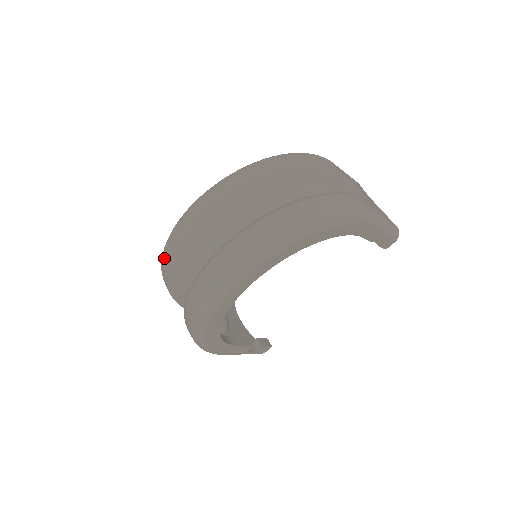
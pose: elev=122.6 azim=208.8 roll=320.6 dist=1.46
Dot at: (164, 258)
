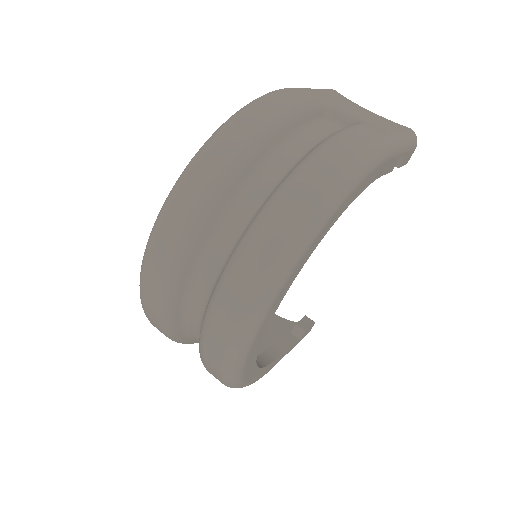
Dot at: (148, 317)
